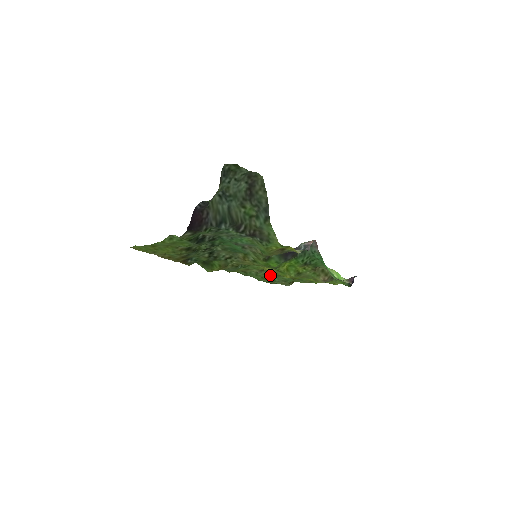
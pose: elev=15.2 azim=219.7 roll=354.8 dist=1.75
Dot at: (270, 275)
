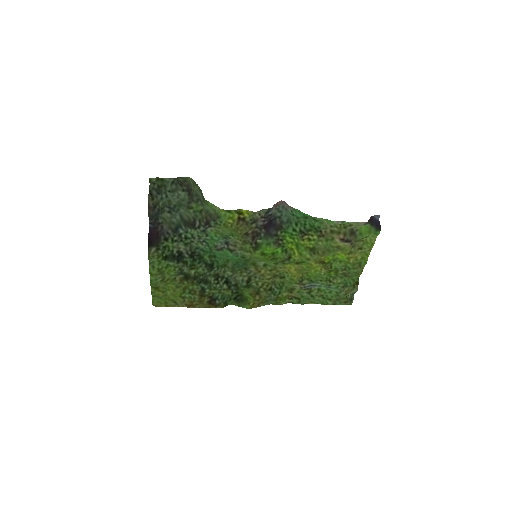
Dot at: (326, 289)
